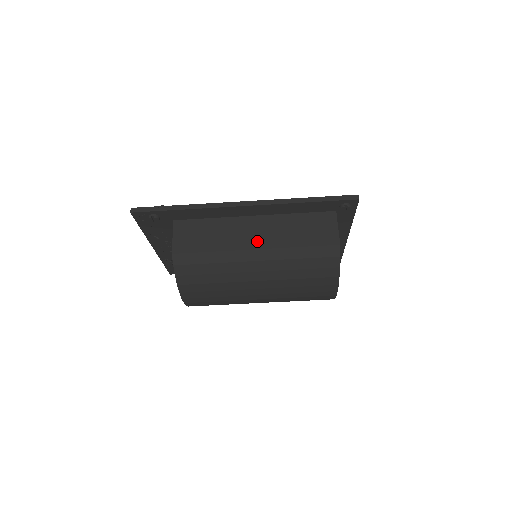
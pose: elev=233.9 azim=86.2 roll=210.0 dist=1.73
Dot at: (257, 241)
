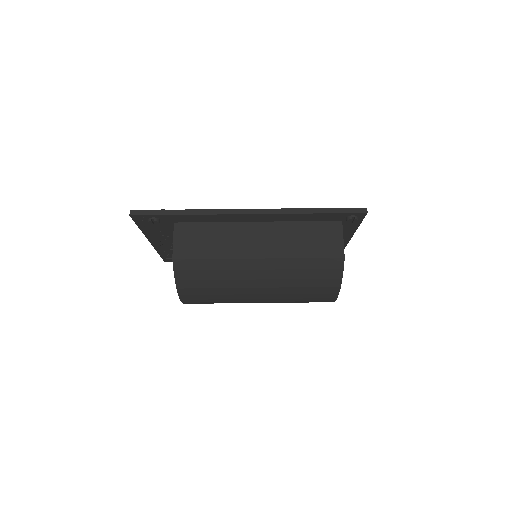
Dot at: (260, 250)
